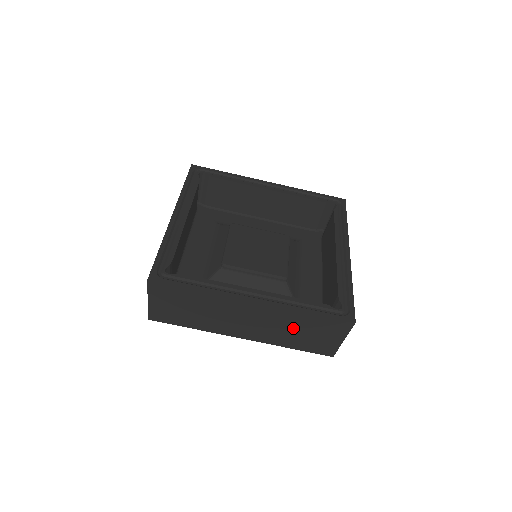
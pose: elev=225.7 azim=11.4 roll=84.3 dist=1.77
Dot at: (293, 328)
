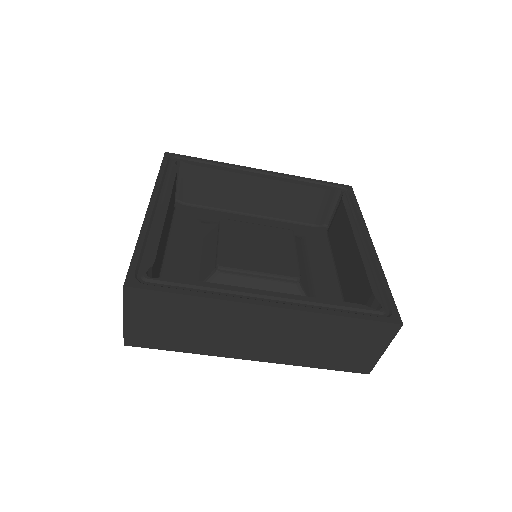
Dot at: (320, 340)
